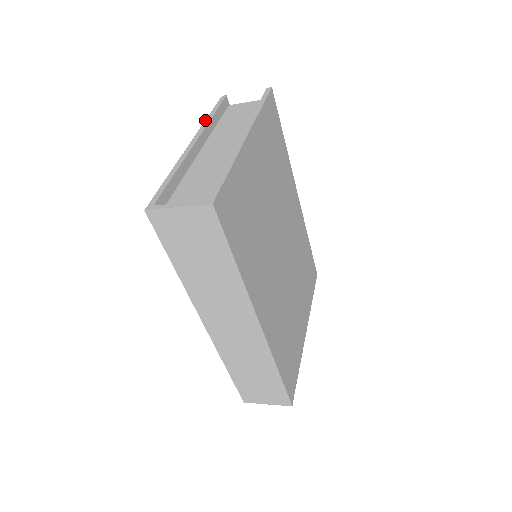
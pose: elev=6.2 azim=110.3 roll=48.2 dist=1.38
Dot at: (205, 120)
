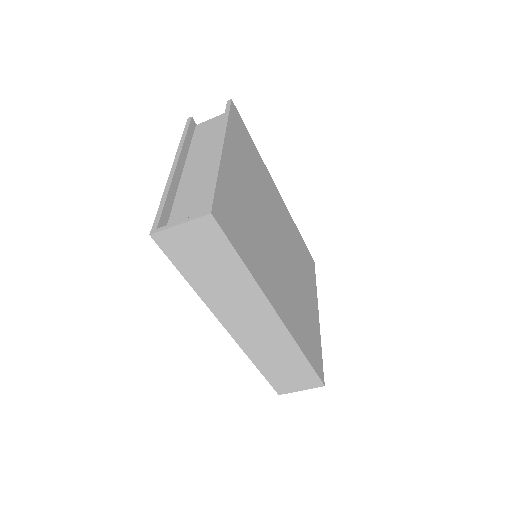
Dot at: (179, 143)
